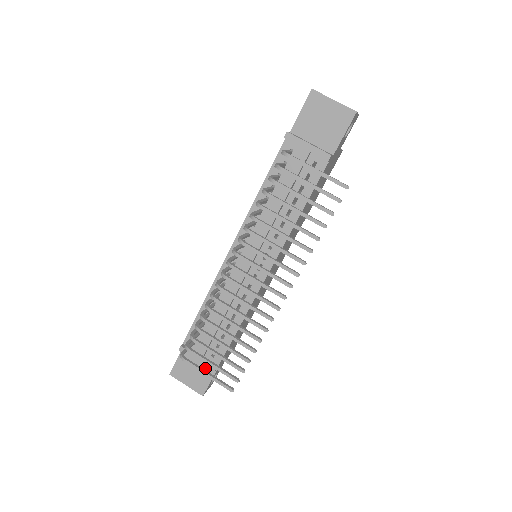
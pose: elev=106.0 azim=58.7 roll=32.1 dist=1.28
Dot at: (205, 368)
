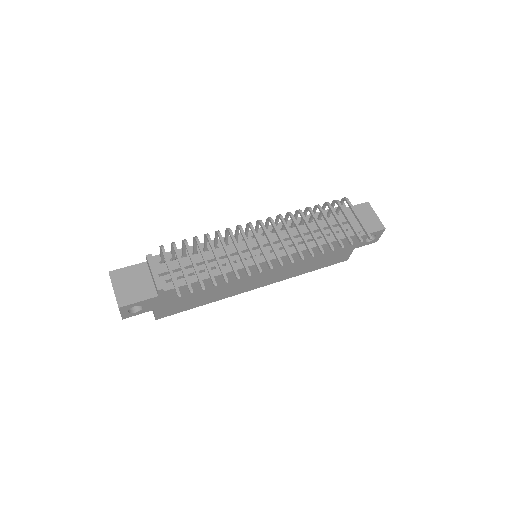
Dot at: (146, 289)
